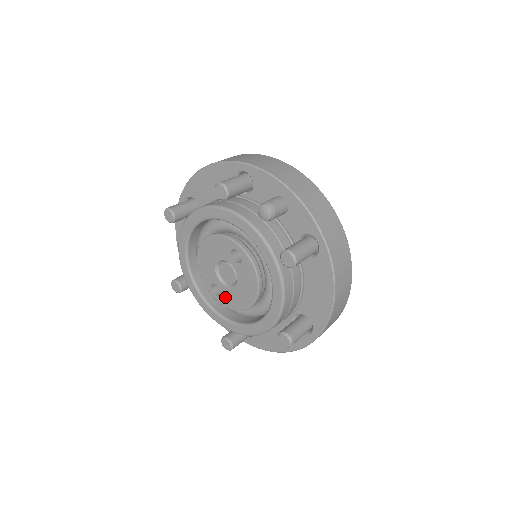
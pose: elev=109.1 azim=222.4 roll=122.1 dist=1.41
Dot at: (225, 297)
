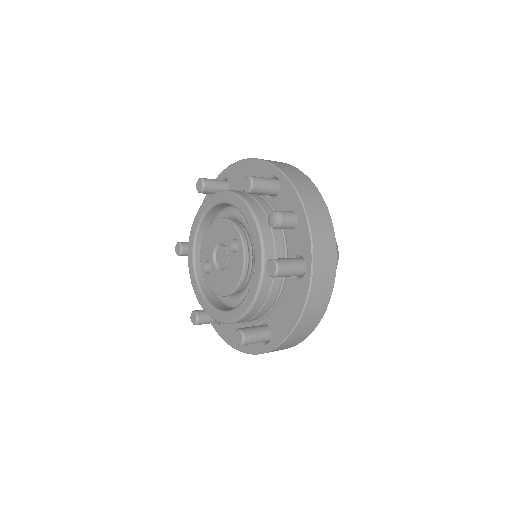
Dot at: (211, 277)
